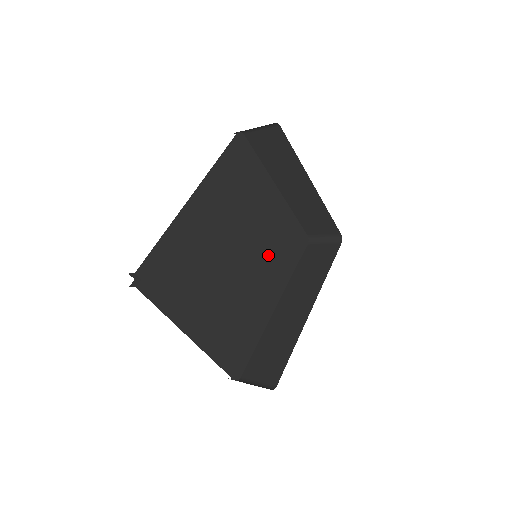
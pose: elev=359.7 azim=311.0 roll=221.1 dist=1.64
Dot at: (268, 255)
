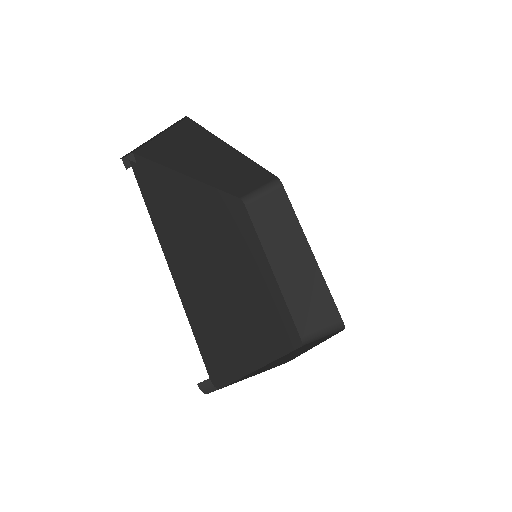
Dot at: (261, 304)
